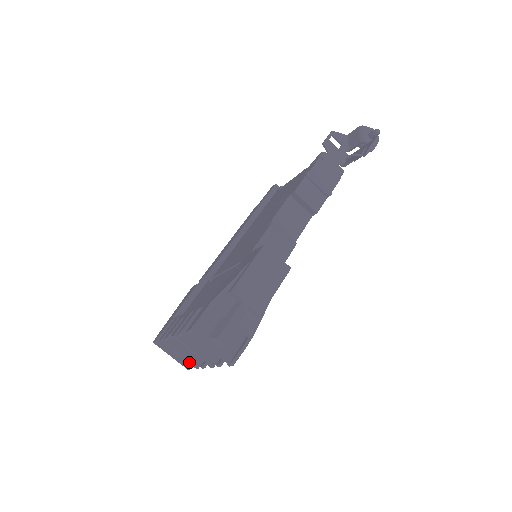
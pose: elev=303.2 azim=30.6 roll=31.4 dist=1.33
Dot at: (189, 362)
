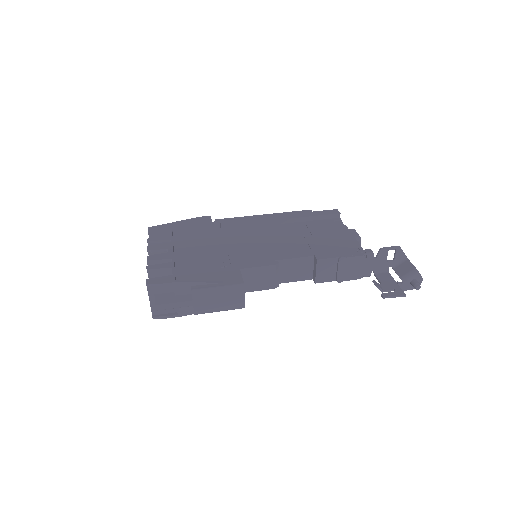
Dot at: occluded
